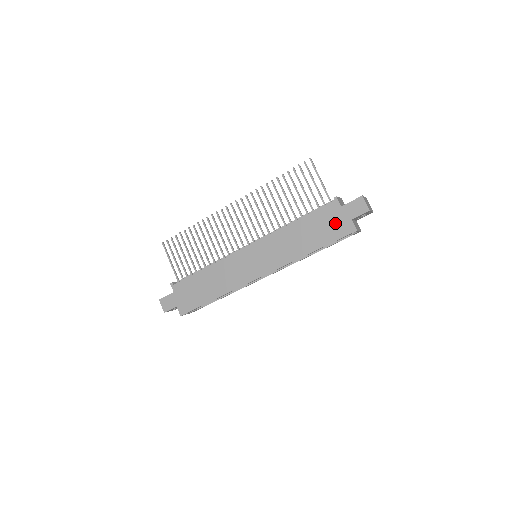
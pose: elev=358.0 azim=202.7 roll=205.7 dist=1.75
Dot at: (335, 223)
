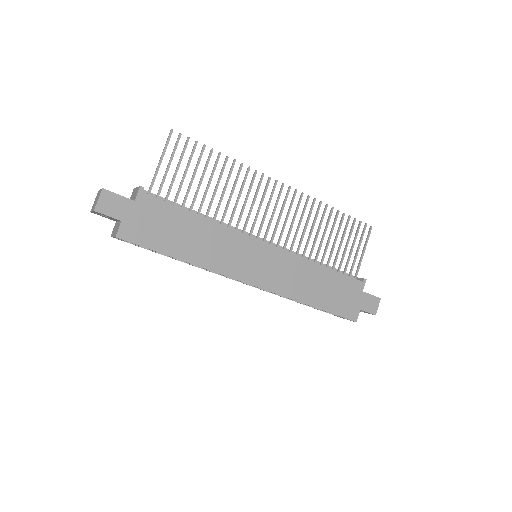
Dot at: (349, 300)
